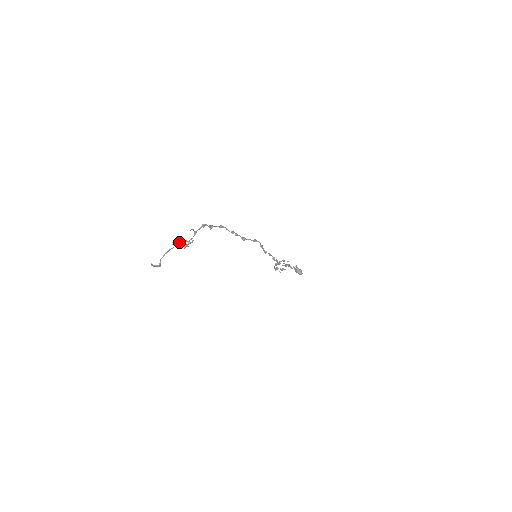
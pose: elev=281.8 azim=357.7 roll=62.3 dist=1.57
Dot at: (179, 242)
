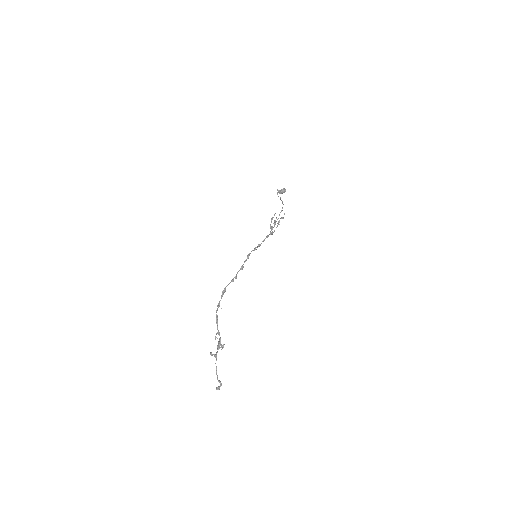
Dot at: (216, 353)
